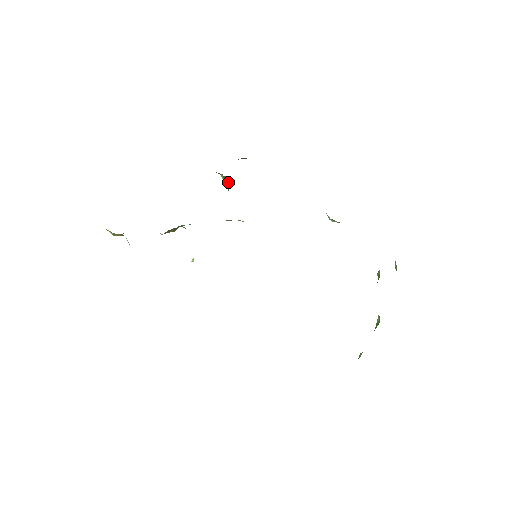
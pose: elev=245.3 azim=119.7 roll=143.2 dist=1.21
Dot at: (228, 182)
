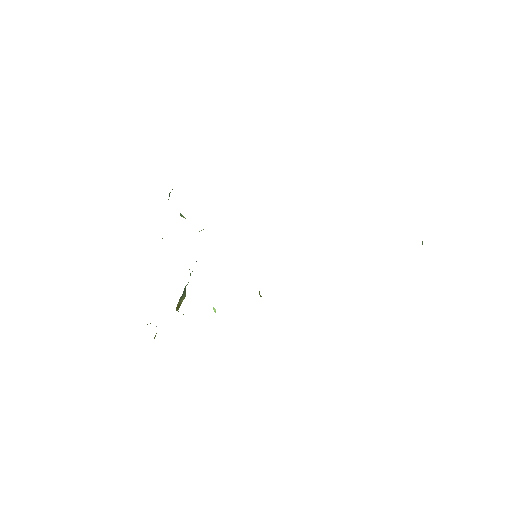
Dot at: occluded
